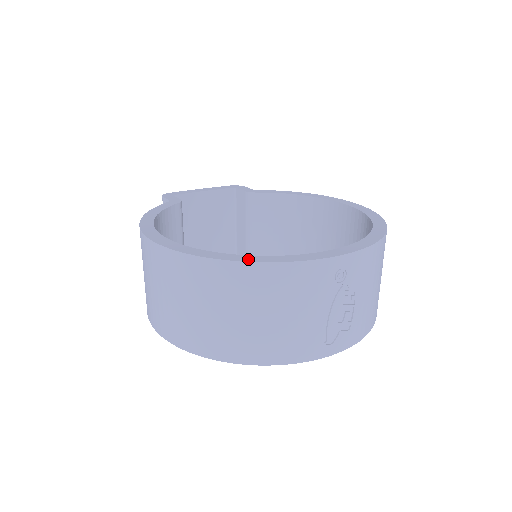
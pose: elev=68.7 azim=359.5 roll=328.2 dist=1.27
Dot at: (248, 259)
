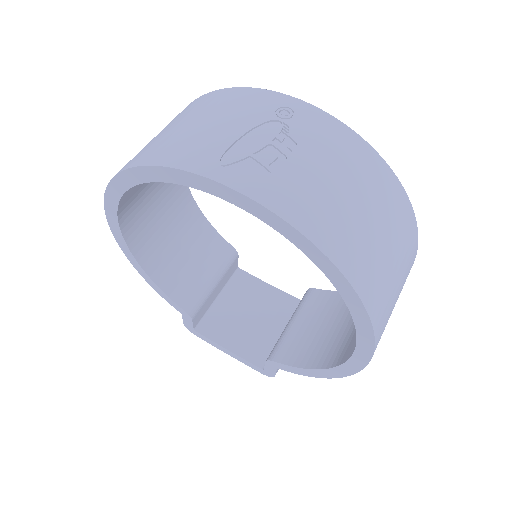
Dot at: occluded
